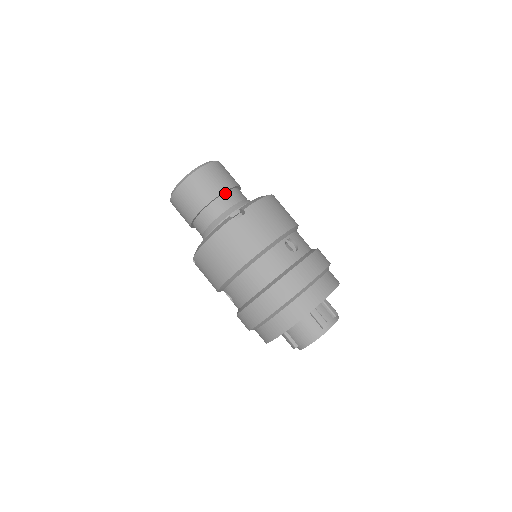
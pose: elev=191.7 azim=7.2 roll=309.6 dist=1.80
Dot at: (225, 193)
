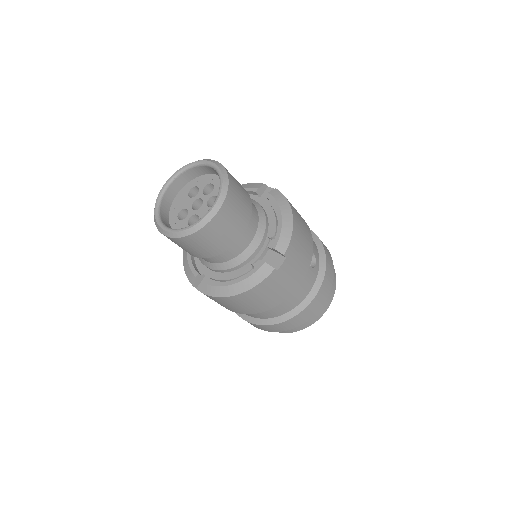
Dot at: (246, 222)
